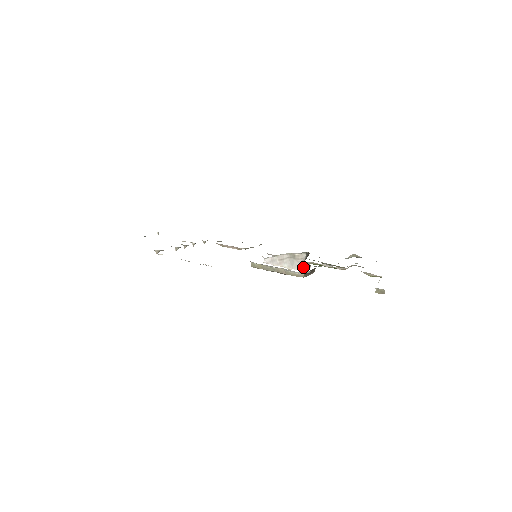
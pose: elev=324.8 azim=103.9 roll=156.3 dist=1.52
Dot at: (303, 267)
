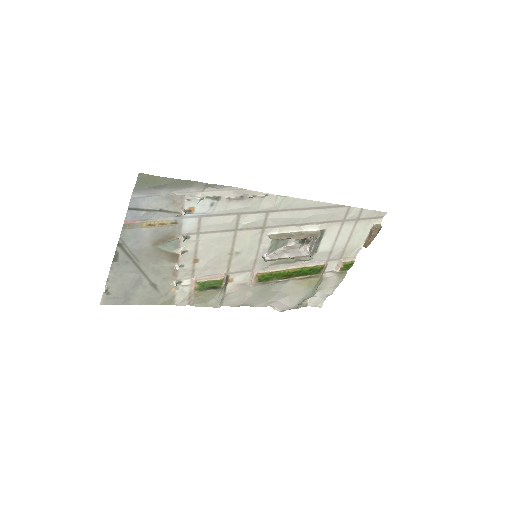
Dot at: (303, 252)
